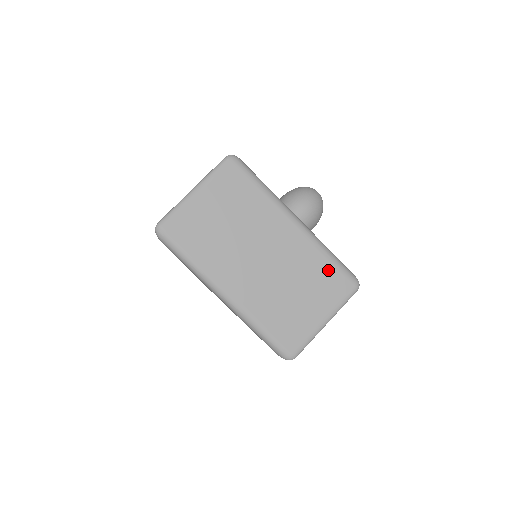
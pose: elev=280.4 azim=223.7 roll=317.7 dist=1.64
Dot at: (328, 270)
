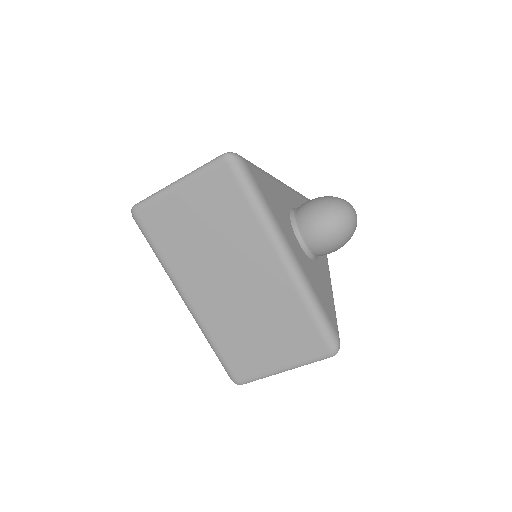
Dot at: (304, 324)
